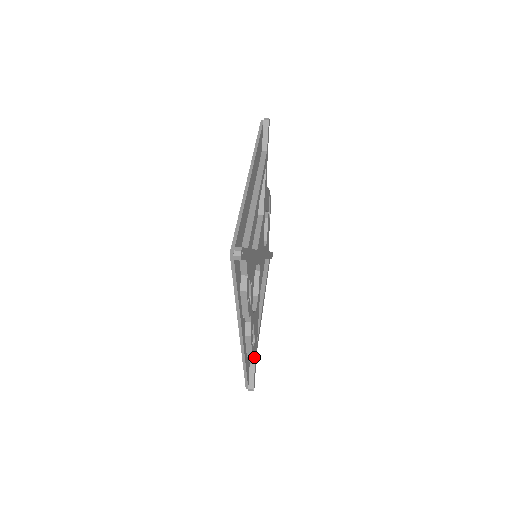
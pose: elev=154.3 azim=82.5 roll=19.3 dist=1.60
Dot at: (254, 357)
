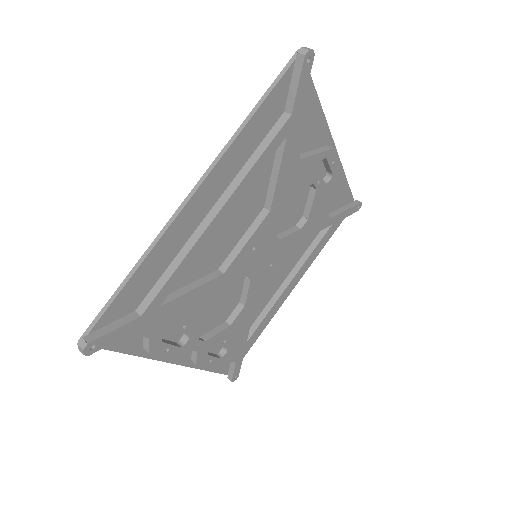
Dot at: (230, 360)
